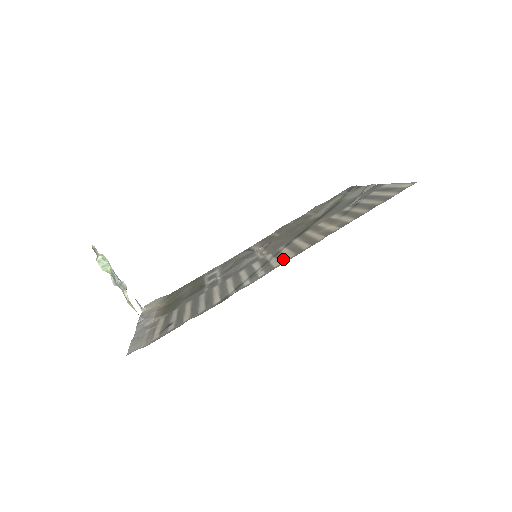
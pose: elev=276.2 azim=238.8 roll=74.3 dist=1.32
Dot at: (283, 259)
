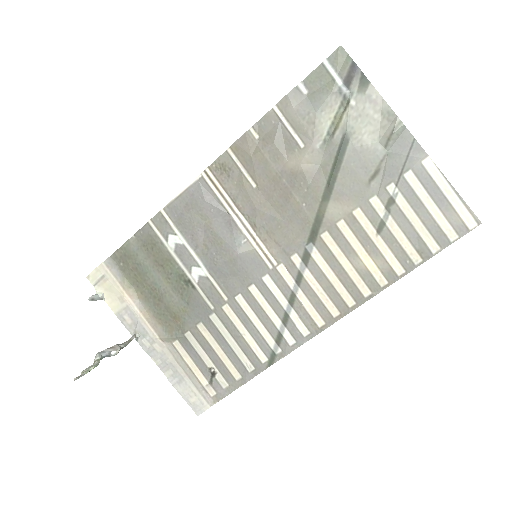
Dot at: (324, 313)
